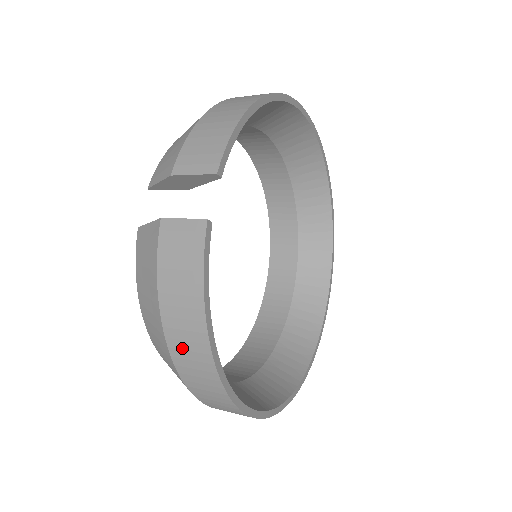
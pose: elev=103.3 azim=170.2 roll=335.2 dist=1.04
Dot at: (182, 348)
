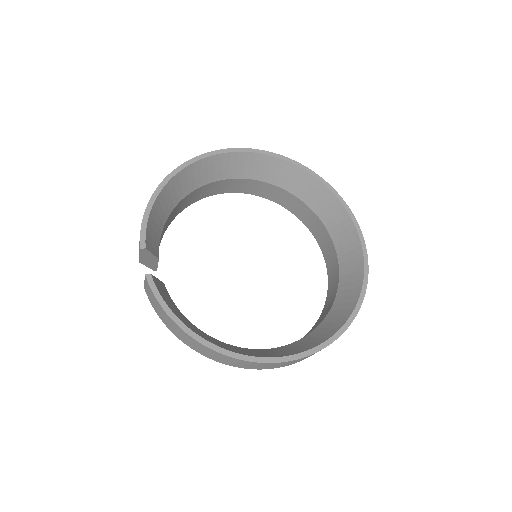
Dot at: (192, 345)
